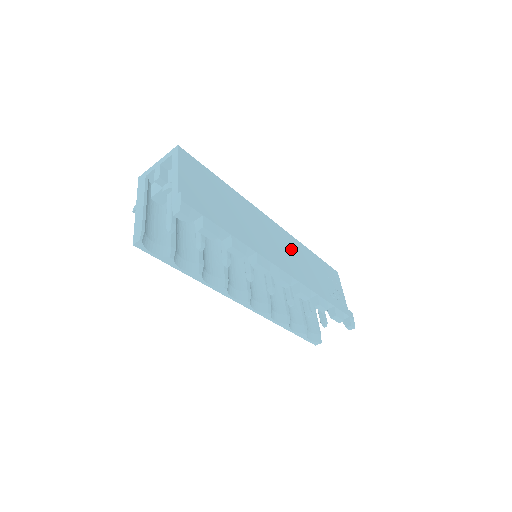
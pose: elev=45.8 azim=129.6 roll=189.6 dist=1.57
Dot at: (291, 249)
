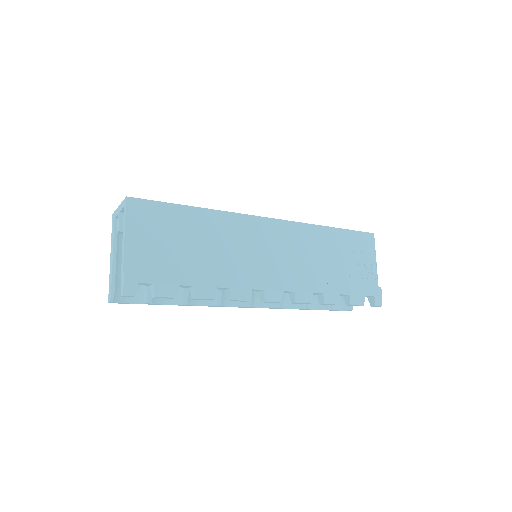
Dot at: (294, 244)
